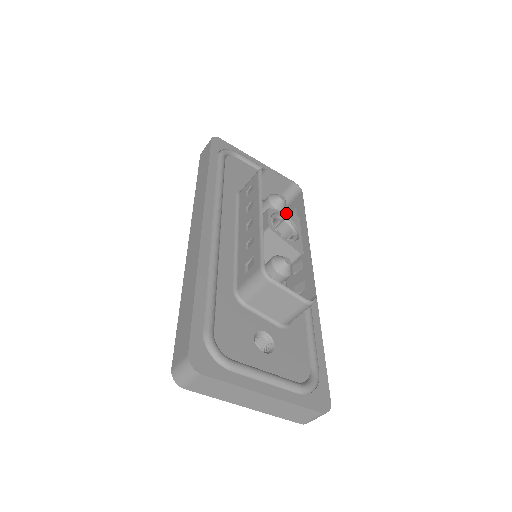
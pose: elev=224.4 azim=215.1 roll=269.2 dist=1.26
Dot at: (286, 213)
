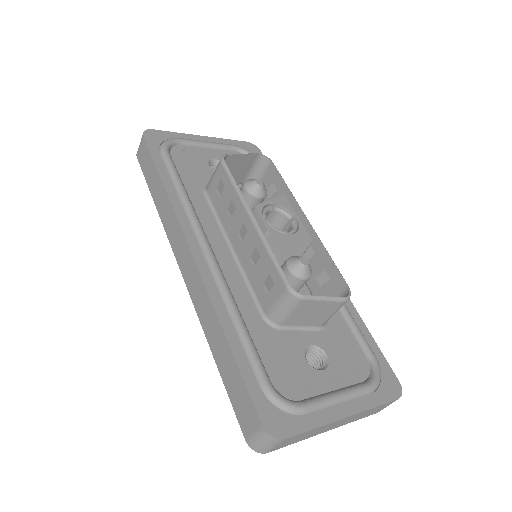
Dot at: (273, 200)
